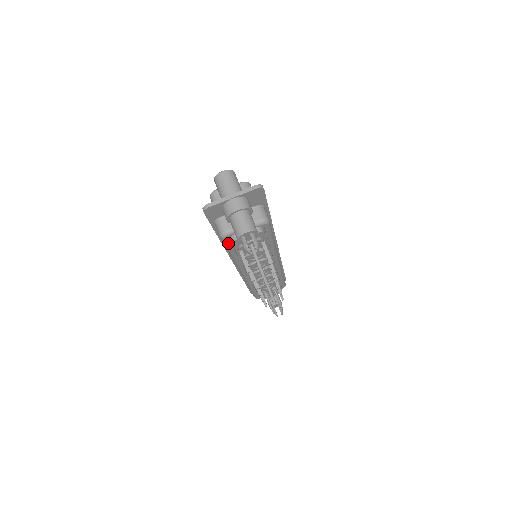
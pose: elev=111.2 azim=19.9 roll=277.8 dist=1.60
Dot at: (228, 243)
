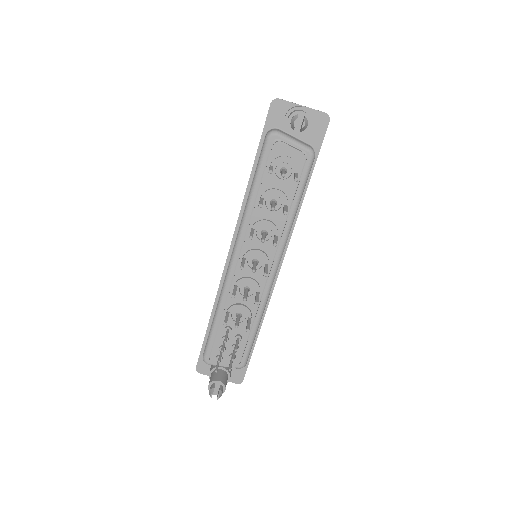
Dot at: (266, 152)
